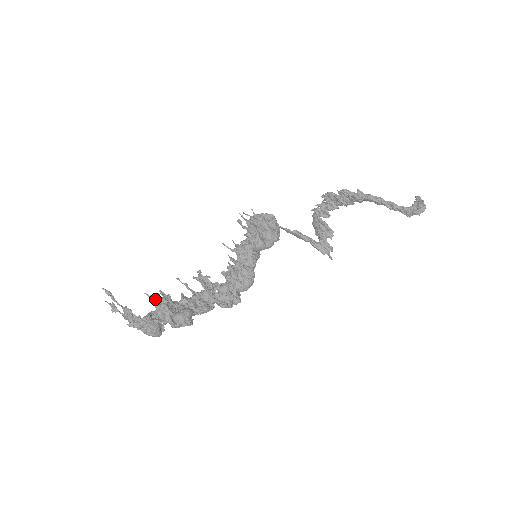
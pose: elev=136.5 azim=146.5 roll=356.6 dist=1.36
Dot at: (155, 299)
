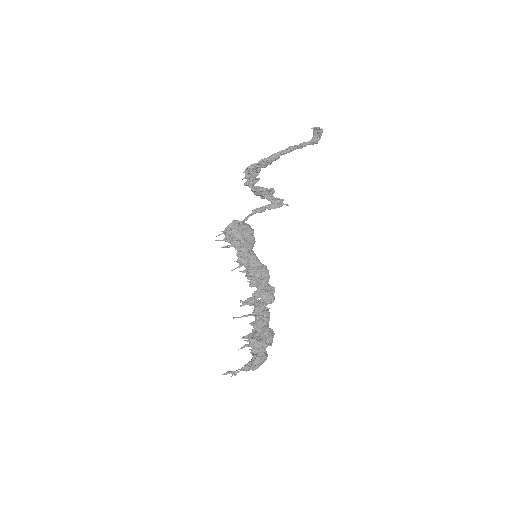
Dot at: (246, 345)
